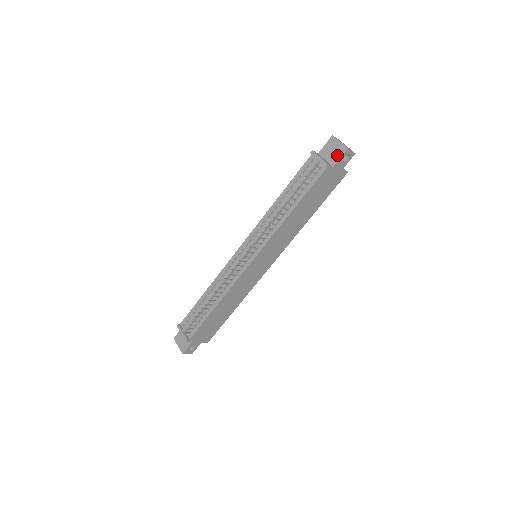
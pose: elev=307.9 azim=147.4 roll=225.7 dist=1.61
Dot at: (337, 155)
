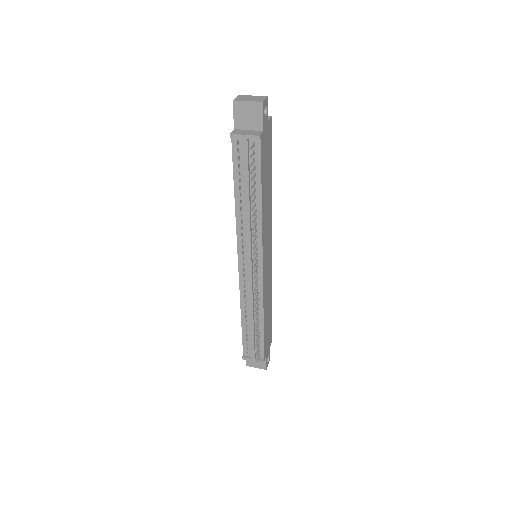
Dot at: (257, 117)
